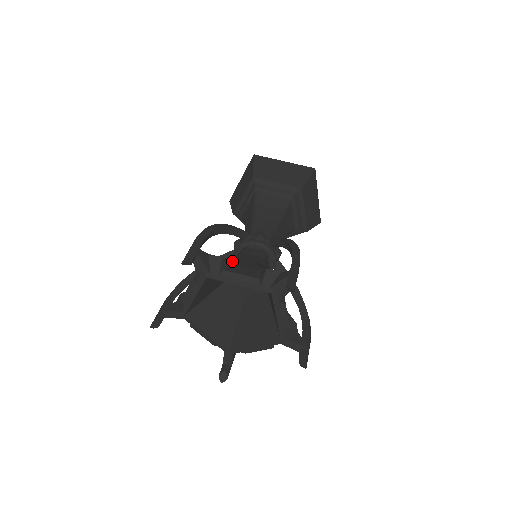
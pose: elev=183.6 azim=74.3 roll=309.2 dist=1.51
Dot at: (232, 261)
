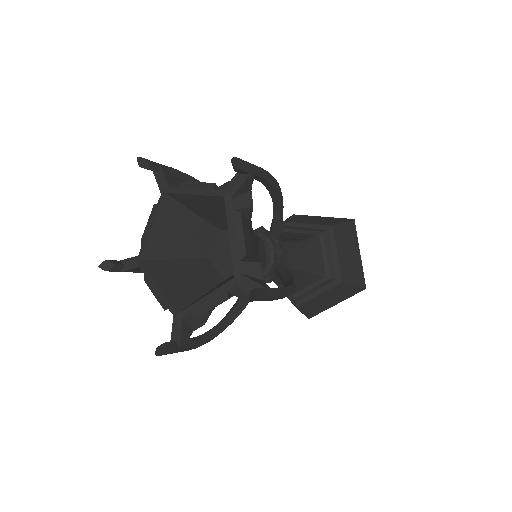
Dot at: occluded
